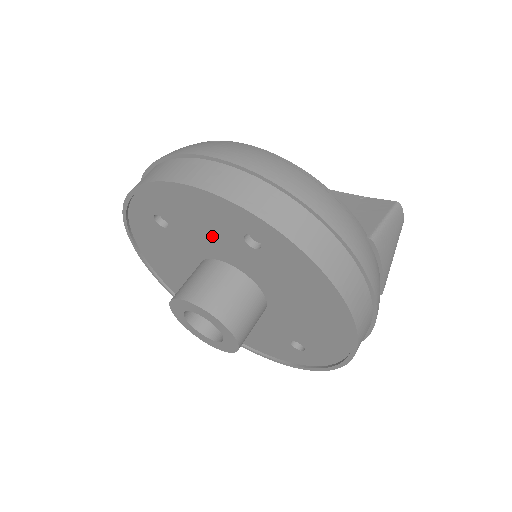
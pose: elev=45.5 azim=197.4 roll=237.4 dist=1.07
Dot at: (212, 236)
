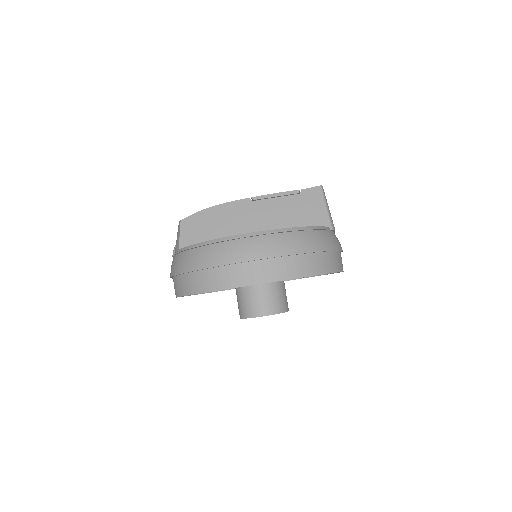
Dot at: occluded
